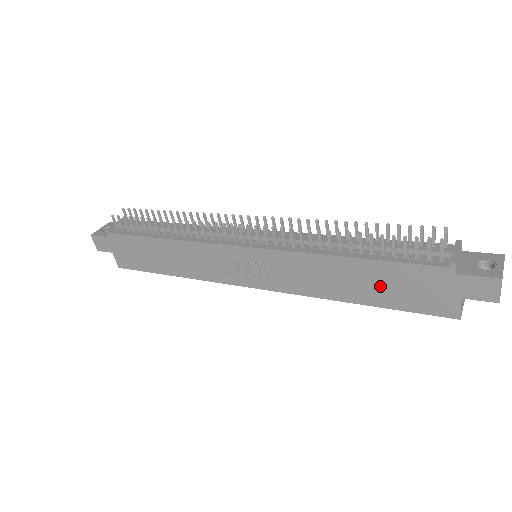
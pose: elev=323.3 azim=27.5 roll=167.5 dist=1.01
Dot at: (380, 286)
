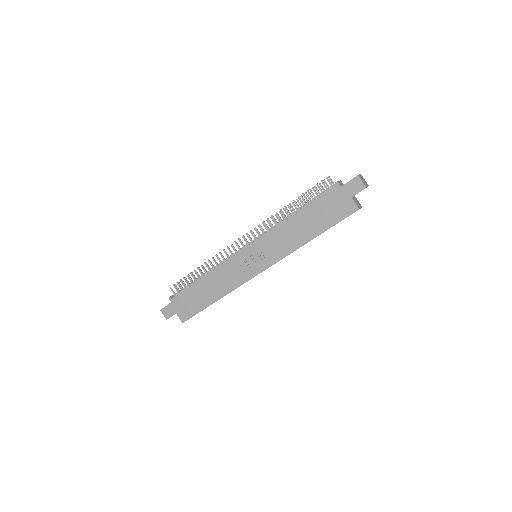
Dot at: (317, 219)
